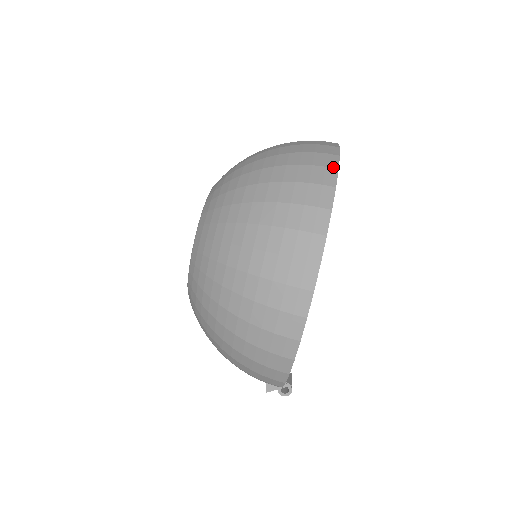
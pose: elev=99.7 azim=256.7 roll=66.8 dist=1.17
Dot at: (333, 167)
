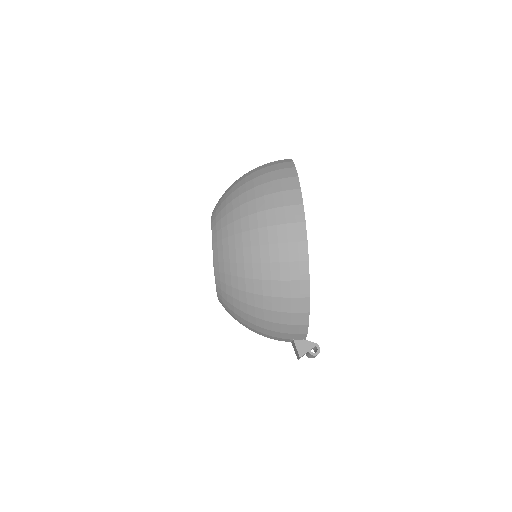
Dot at: (287, 159)
